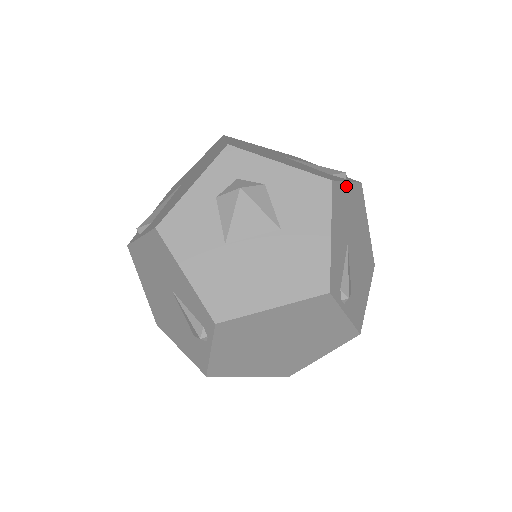
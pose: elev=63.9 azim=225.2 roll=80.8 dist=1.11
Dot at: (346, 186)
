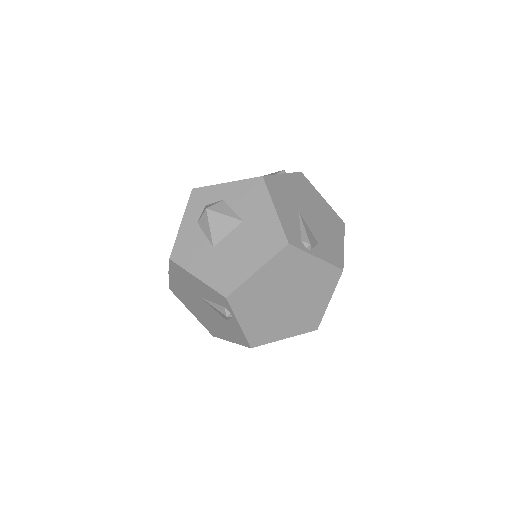
Dot at: (281, 177)
